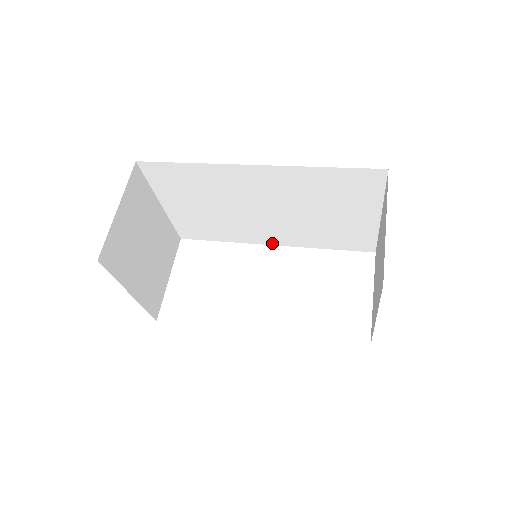
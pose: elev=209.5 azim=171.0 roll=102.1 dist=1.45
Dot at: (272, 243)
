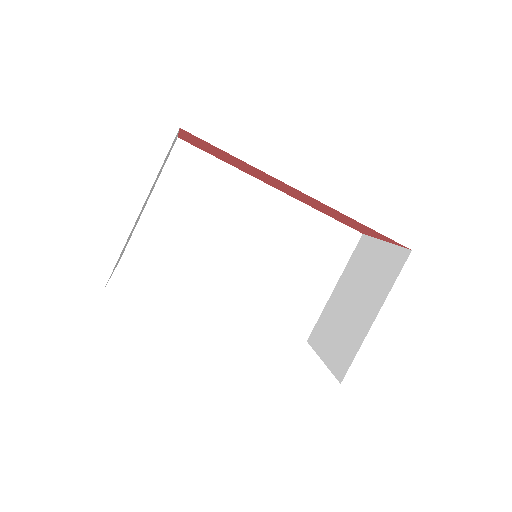
Dot at: (219, 300)
